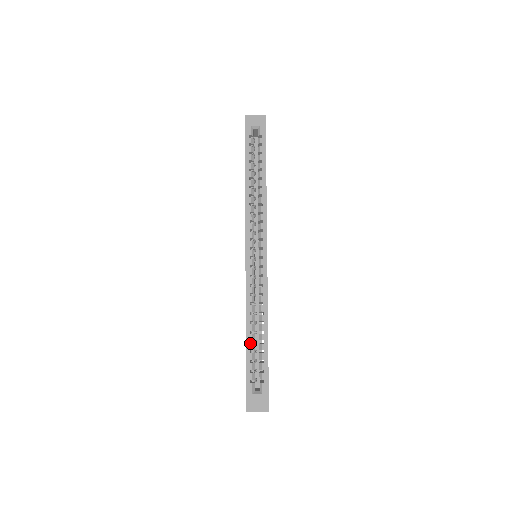
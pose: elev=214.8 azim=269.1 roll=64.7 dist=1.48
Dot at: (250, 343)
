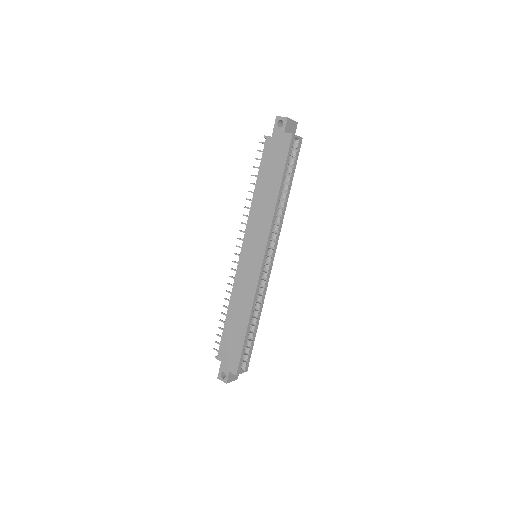
Dot at: (245, 334)
